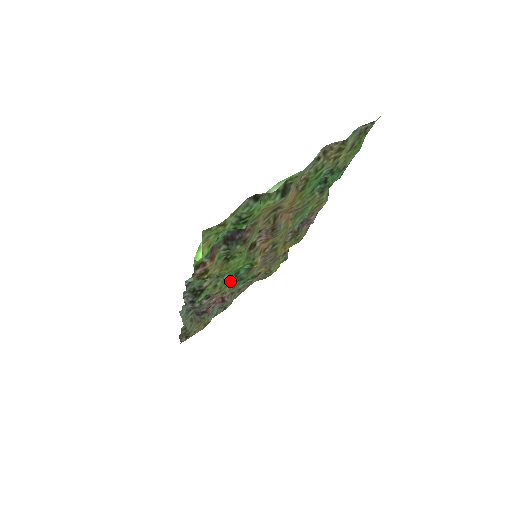
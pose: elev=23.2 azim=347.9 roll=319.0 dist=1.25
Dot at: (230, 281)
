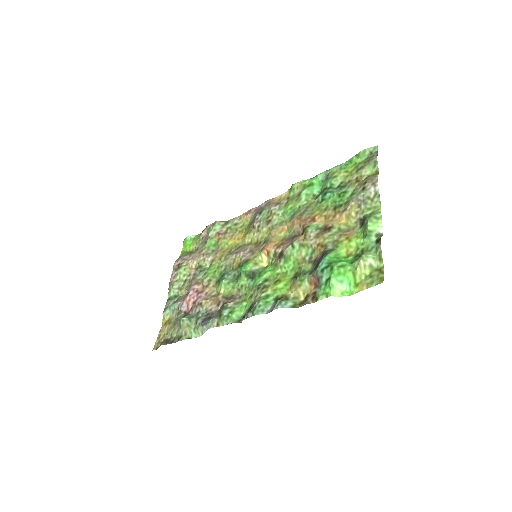
Dot at: (238, 284)
